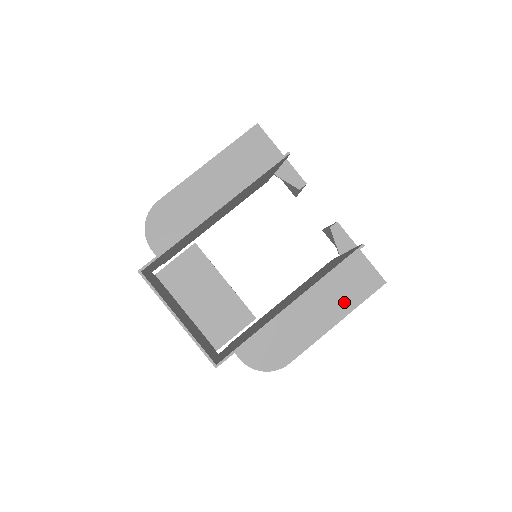
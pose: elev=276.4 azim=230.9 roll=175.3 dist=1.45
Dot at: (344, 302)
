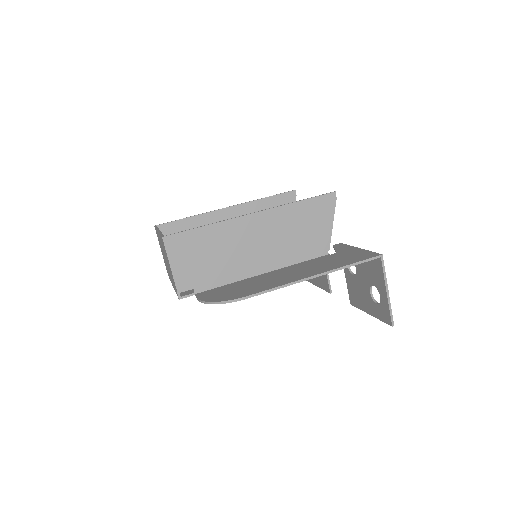
Dot at: (329, 266)
